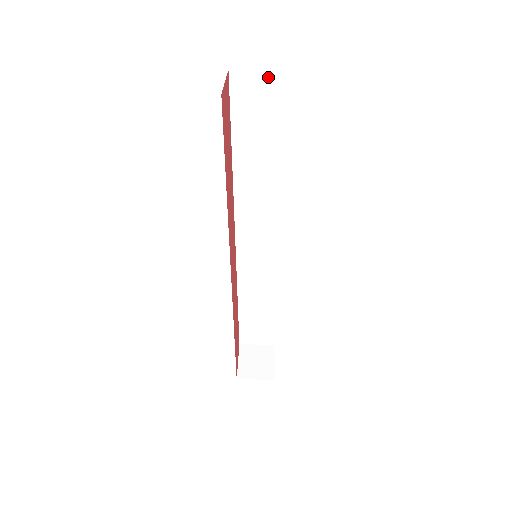
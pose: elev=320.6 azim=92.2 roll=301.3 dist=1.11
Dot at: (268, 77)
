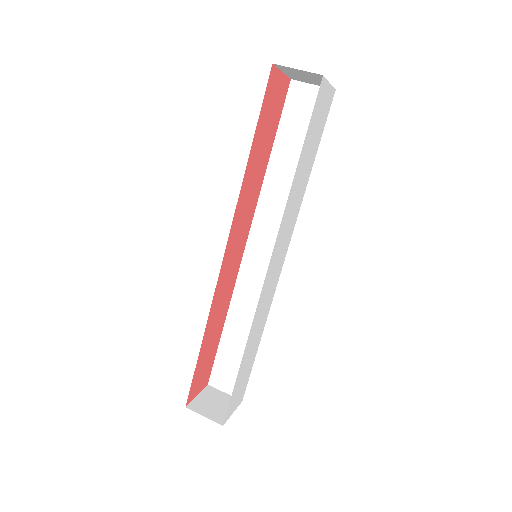
Dot at: occluded
